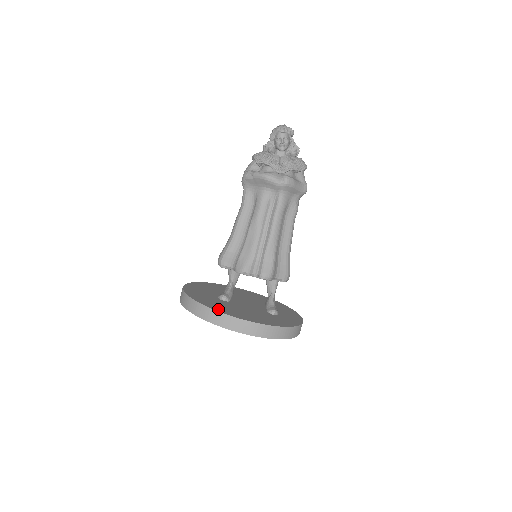
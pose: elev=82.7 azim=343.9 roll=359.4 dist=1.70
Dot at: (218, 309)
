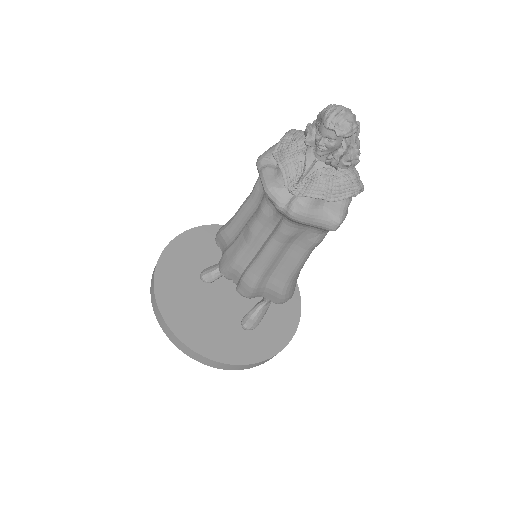
Dot at: (164, 302)
